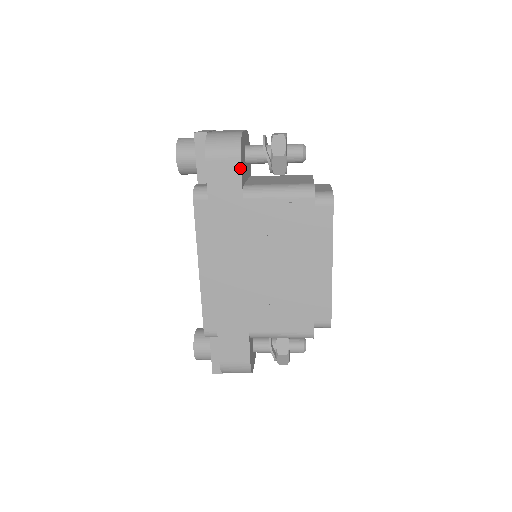
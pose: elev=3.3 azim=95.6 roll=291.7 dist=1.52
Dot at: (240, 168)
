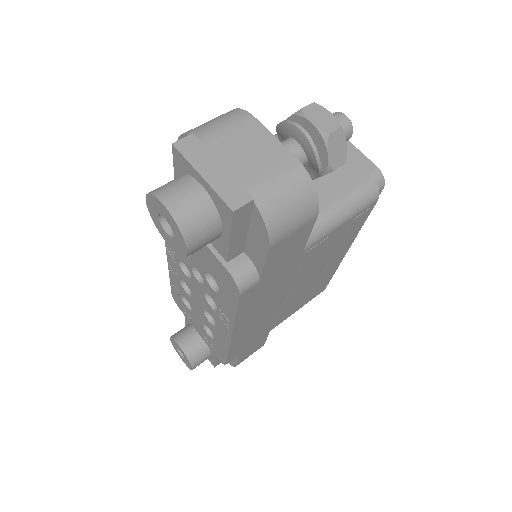
Dot at: (312, 227)
